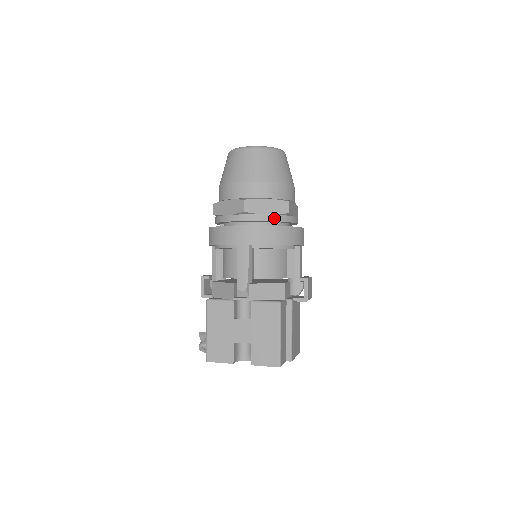
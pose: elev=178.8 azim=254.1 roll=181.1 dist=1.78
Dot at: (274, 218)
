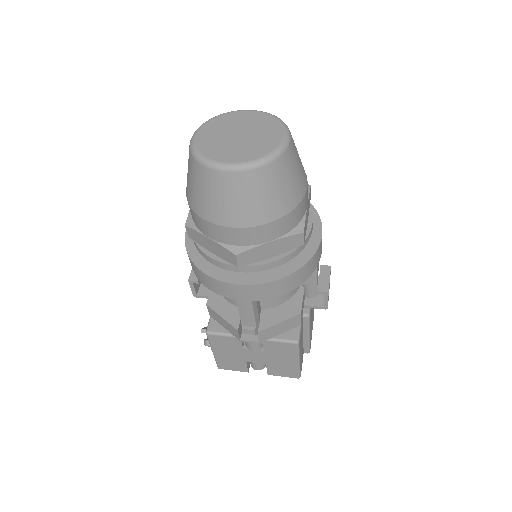
Dot at: (283, 261)
